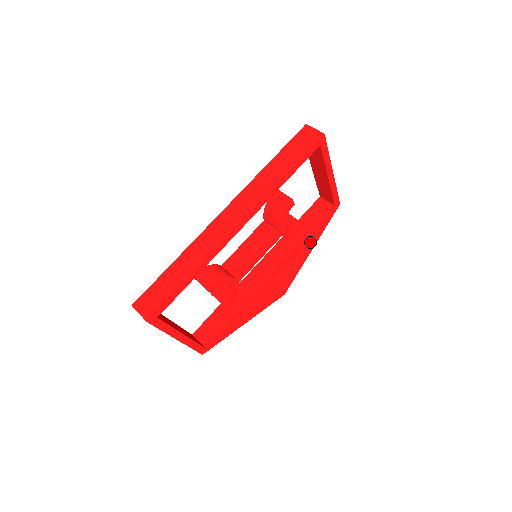
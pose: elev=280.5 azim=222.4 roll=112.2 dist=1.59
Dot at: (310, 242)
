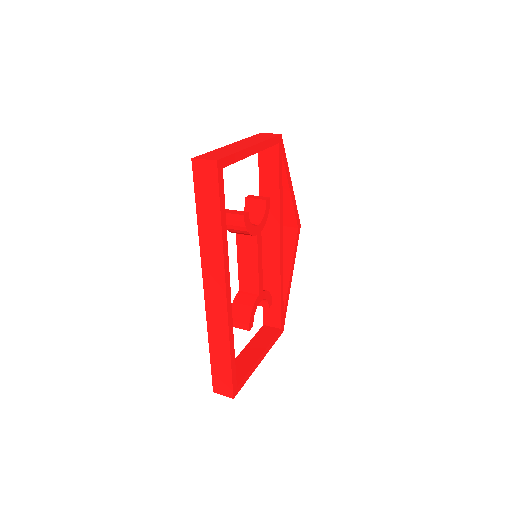
Dot at: (285, 182)
